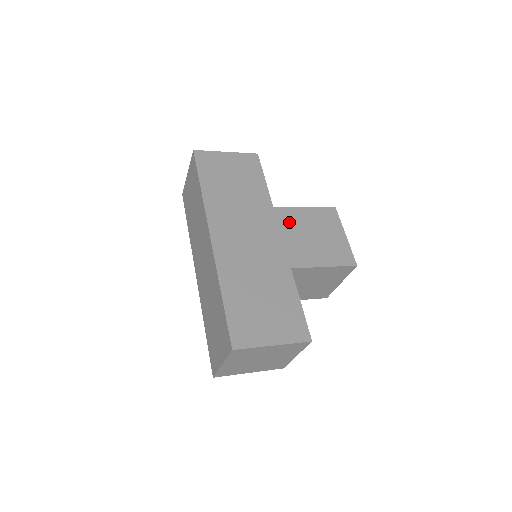
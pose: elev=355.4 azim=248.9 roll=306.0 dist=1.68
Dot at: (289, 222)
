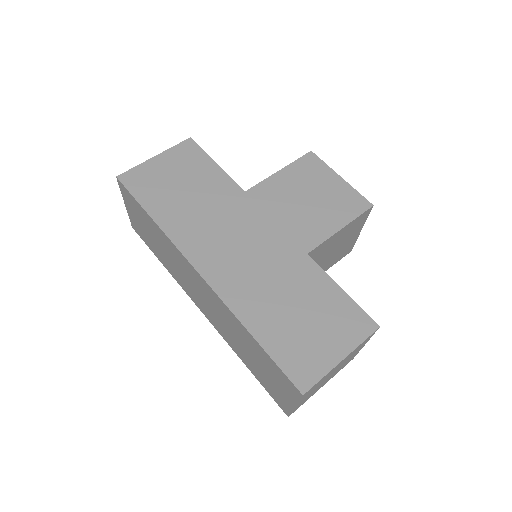
Dot at: (272, 199)
